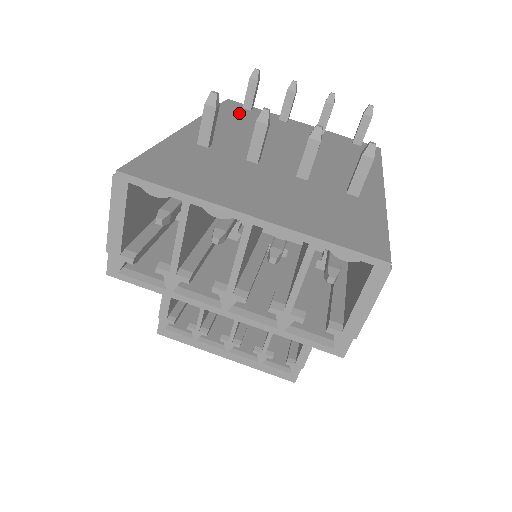
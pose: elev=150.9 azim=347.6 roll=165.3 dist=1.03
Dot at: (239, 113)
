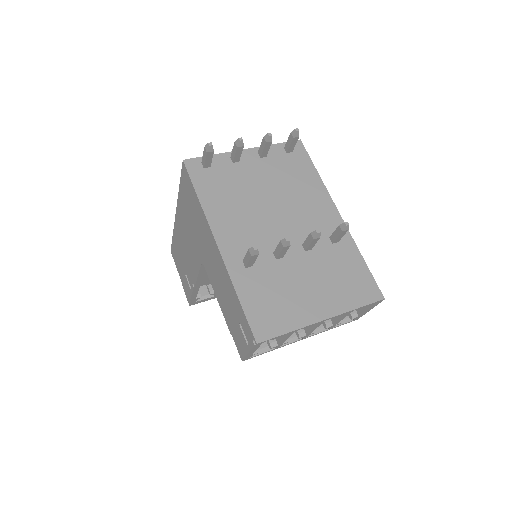
Dot at: (212, 183)
